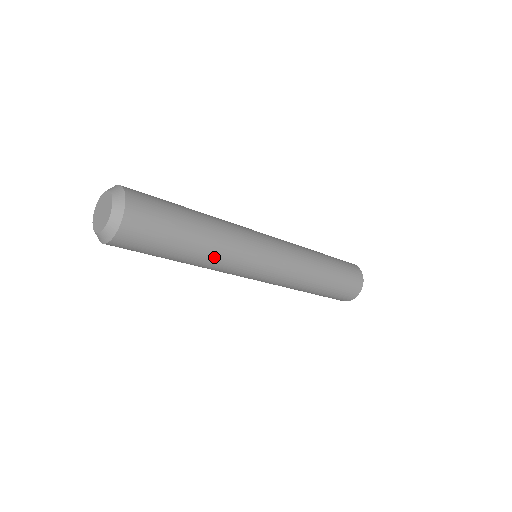
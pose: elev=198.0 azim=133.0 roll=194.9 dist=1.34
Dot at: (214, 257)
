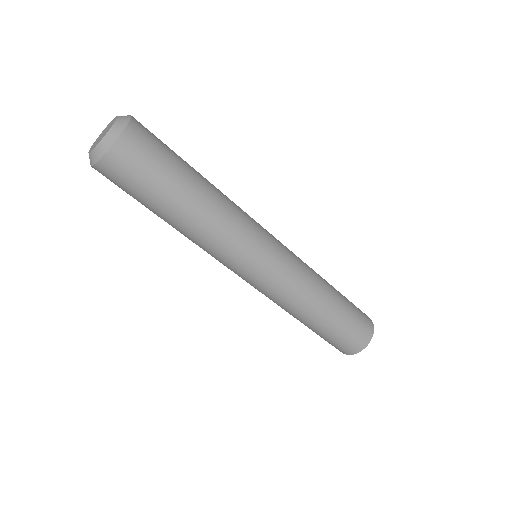
Dot at: (215, 215)
